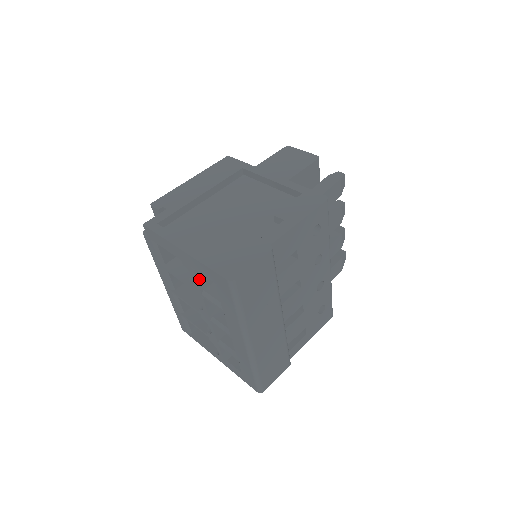
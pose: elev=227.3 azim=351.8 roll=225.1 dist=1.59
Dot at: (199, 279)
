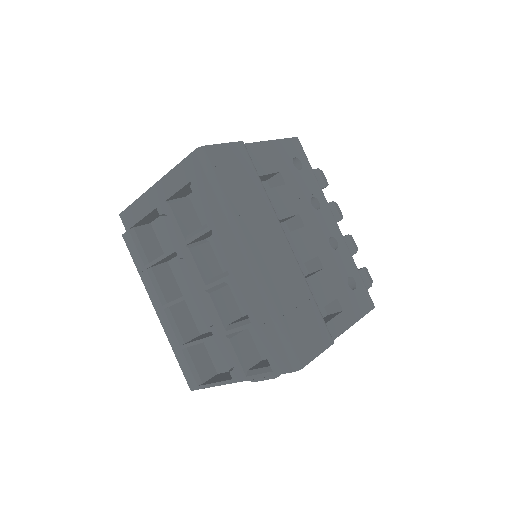
Dot at: (178, 219)
